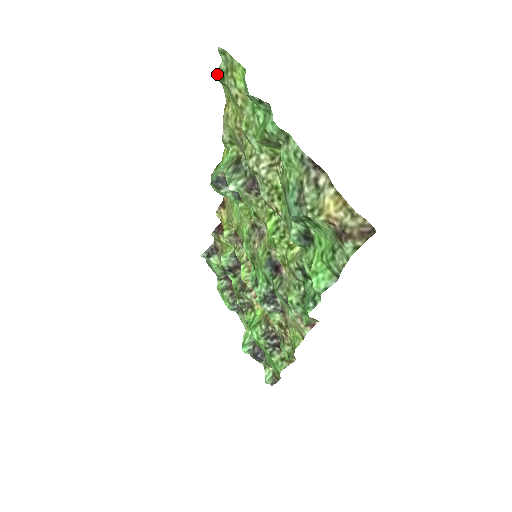
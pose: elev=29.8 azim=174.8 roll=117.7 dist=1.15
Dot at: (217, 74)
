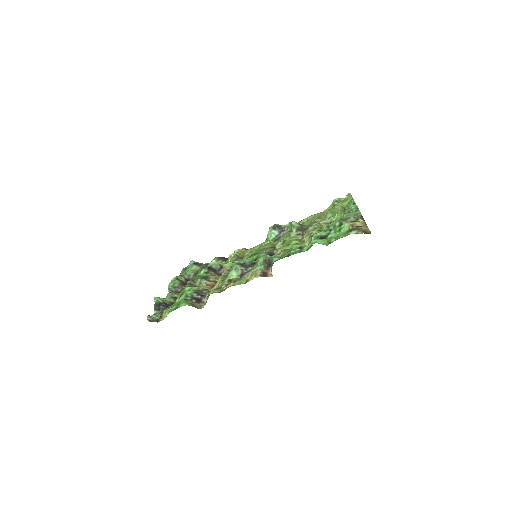
Dot at: (337, 199)
